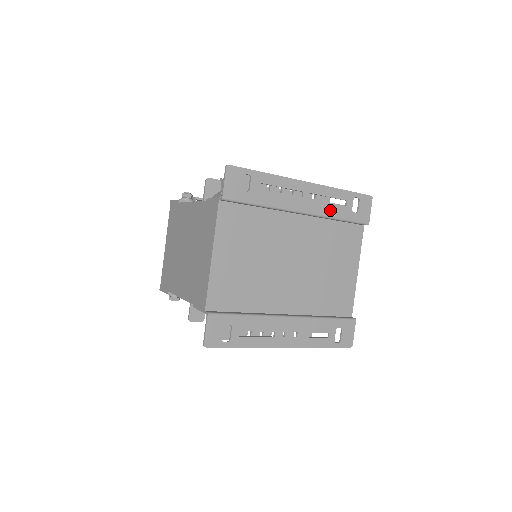
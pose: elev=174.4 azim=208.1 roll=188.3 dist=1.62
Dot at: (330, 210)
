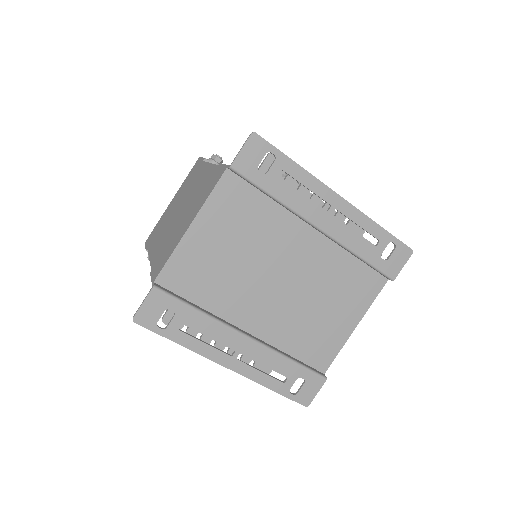
Dot at: (354, 242)
